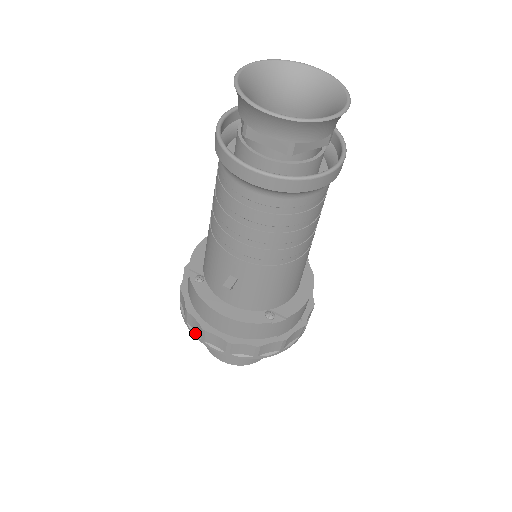
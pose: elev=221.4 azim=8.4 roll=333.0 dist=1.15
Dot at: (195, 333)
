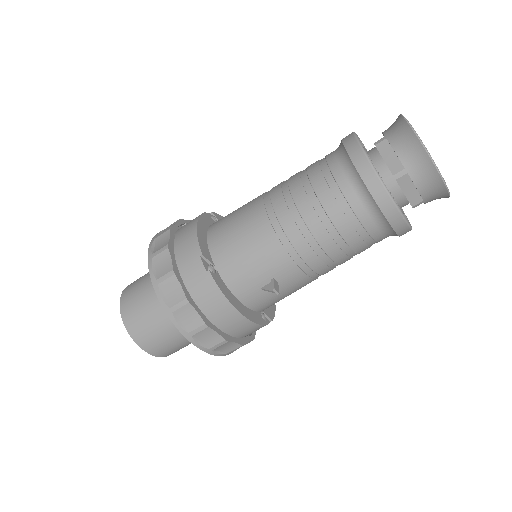
Dot at: (181, 326)
